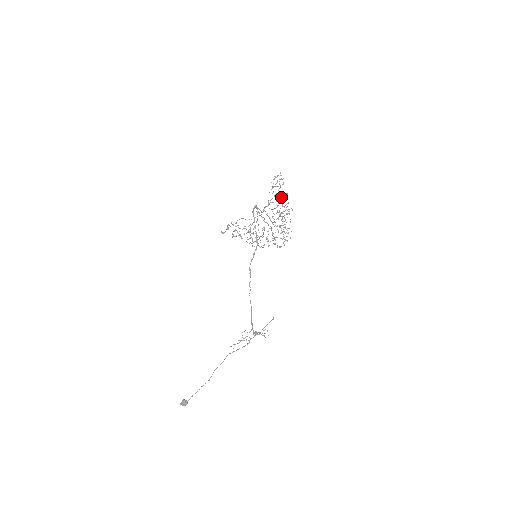
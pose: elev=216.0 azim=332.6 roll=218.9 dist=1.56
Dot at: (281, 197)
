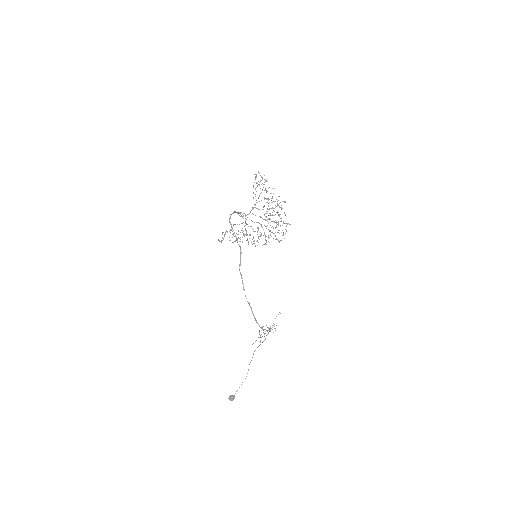
Dot at: occluded
